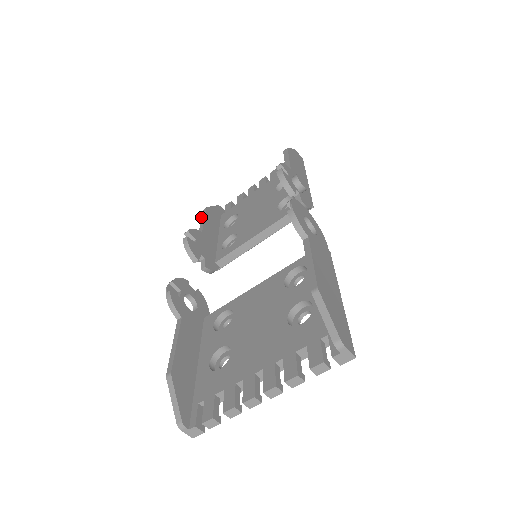
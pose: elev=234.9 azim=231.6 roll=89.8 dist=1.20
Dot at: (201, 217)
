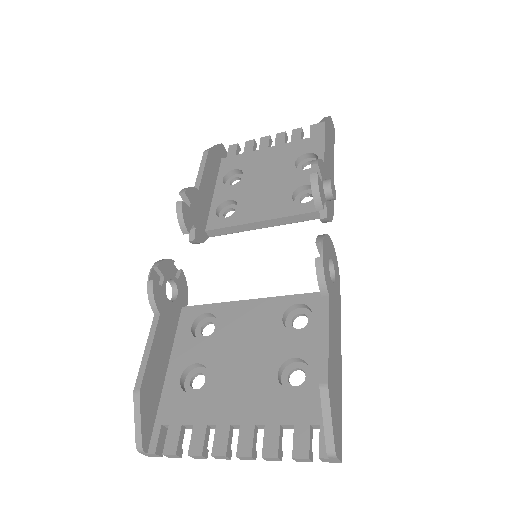
Dot at: (200, 163)
